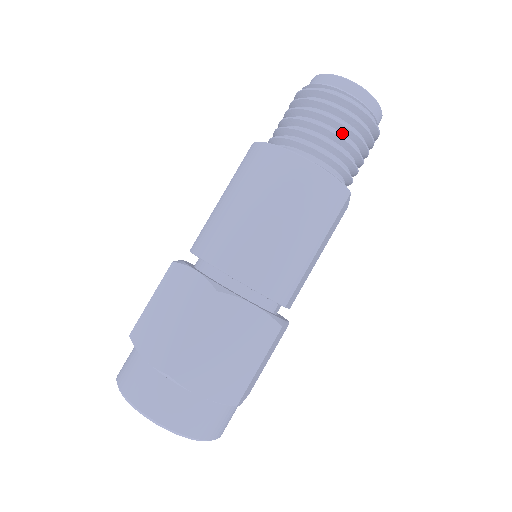
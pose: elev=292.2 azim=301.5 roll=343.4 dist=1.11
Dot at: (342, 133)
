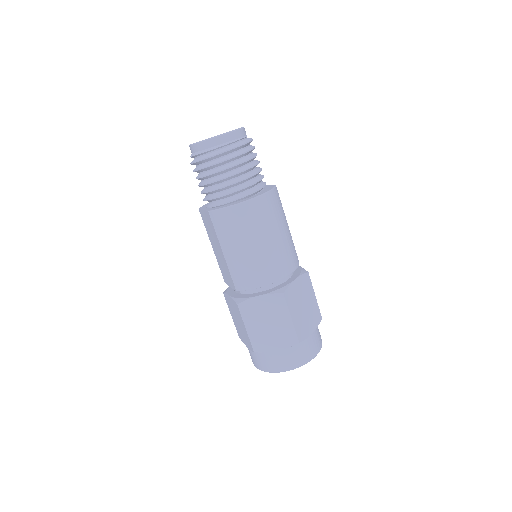
Dot at: (248, 163)
